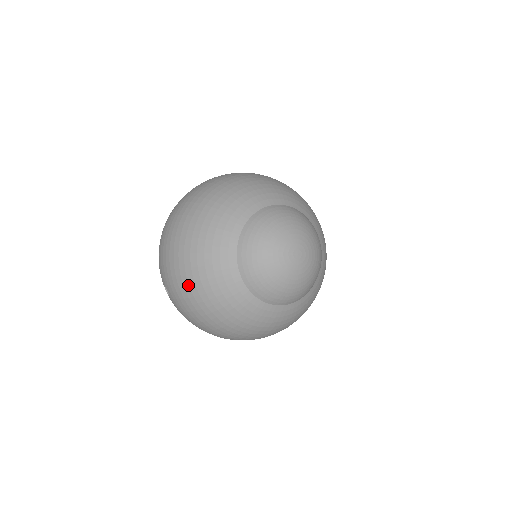
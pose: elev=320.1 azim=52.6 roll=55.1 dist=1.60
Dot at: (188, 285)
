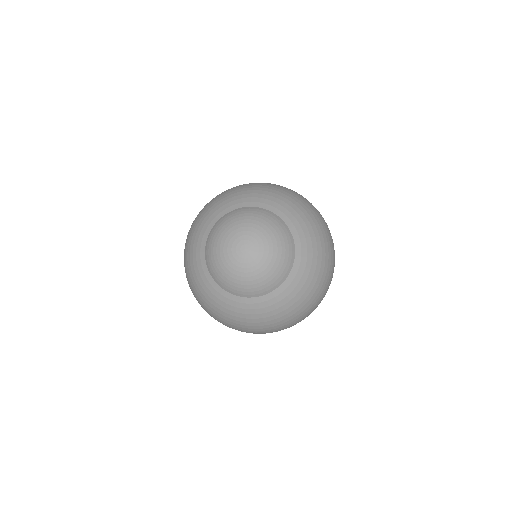
Dot at: occluded
